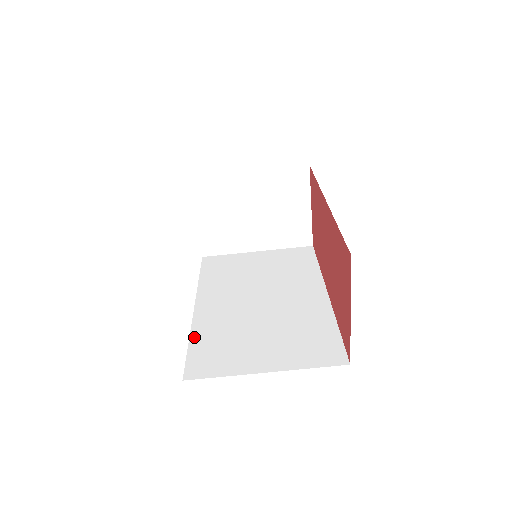
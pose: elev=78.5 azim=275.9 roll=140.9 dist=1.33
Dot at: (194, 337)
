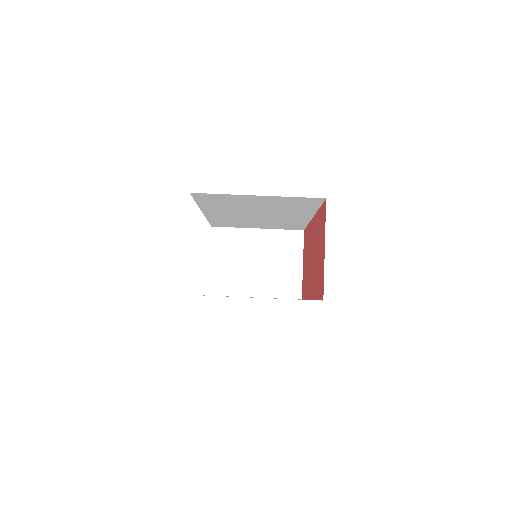
Dot at: occluded
